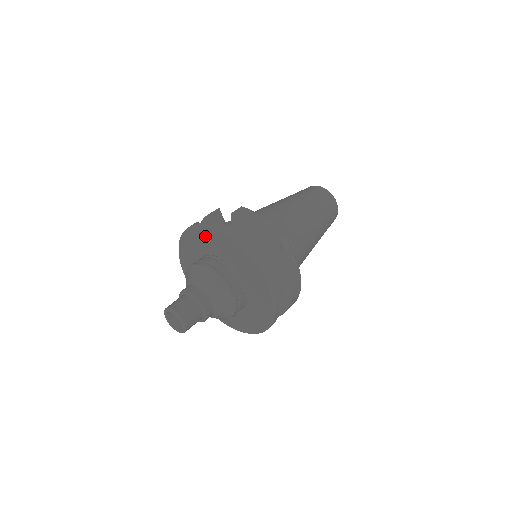
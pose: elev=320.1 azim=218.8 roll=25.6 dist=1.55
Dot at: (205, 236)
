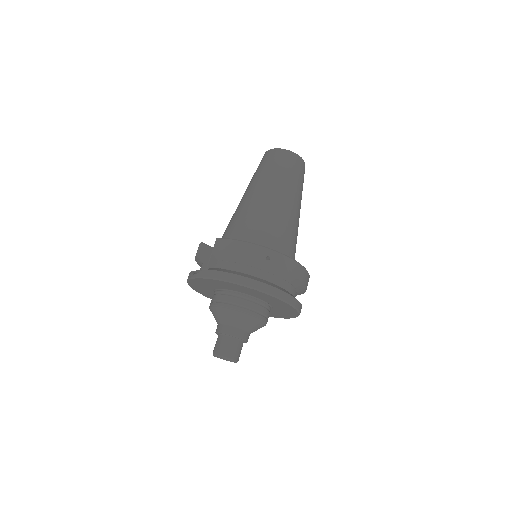
Dot at: (204, 282)
